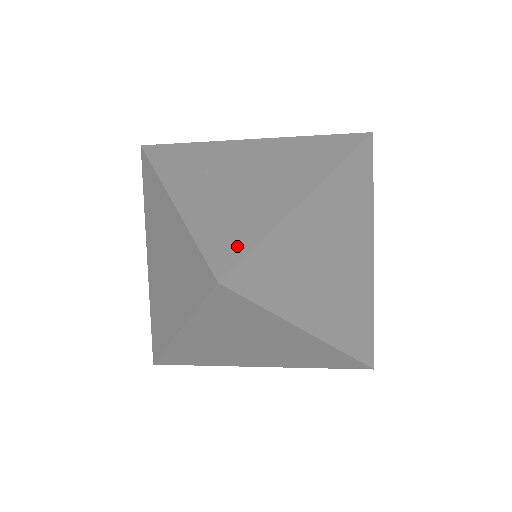
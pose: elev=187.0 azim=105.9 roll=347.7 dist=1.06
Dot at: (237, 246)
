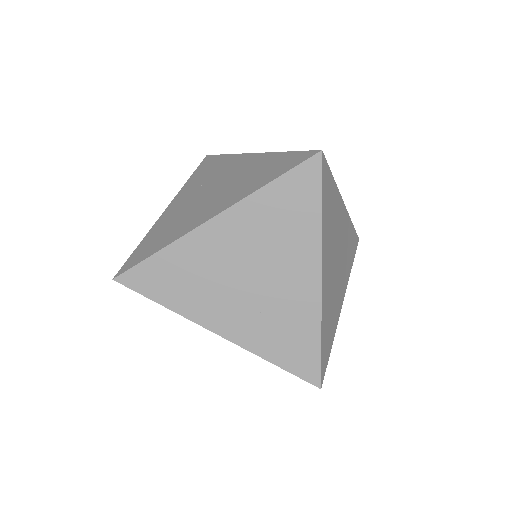
Dot at: (143, 255)
